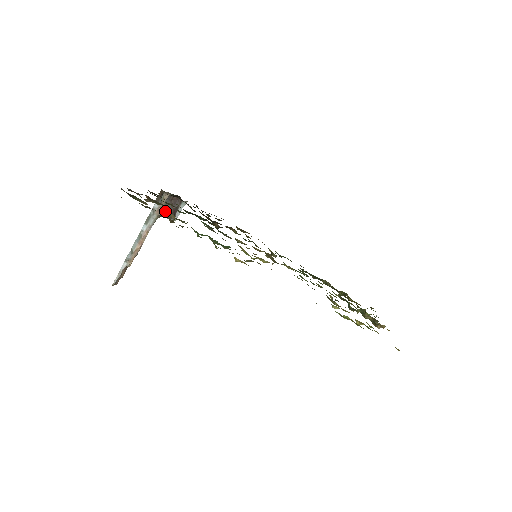
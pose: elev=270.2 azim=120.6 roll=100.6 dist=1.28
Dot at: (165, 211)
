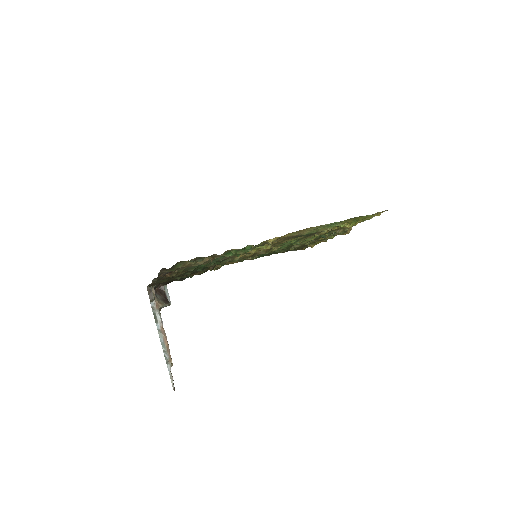
Dot at: (197, 262)
